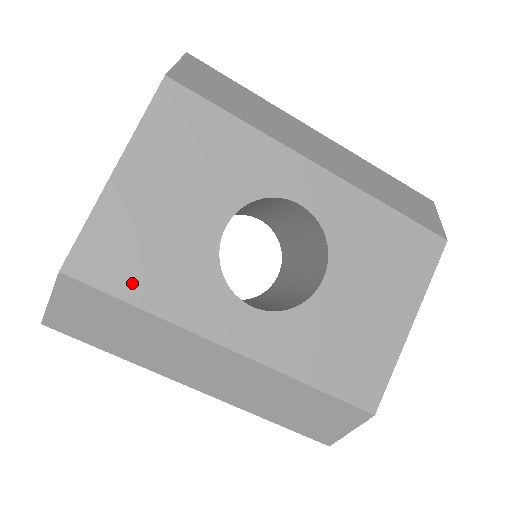
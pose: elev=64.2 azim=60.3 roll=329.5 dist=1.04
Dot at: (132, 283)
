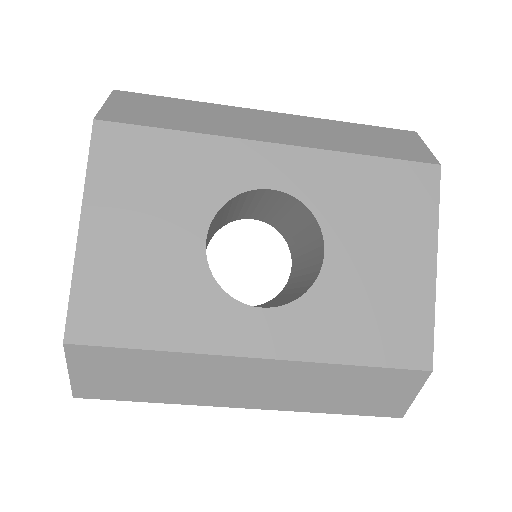
Dot at: (136, 328)
